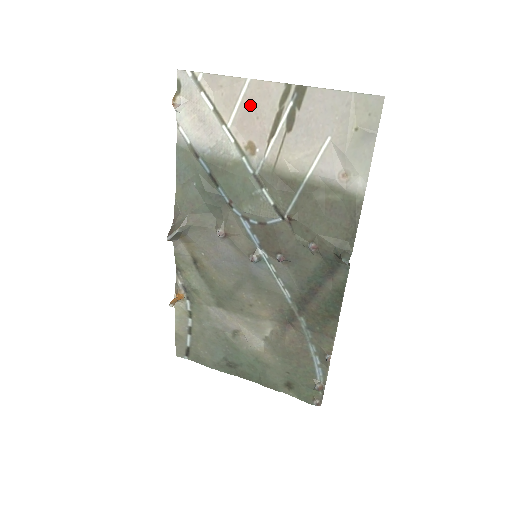
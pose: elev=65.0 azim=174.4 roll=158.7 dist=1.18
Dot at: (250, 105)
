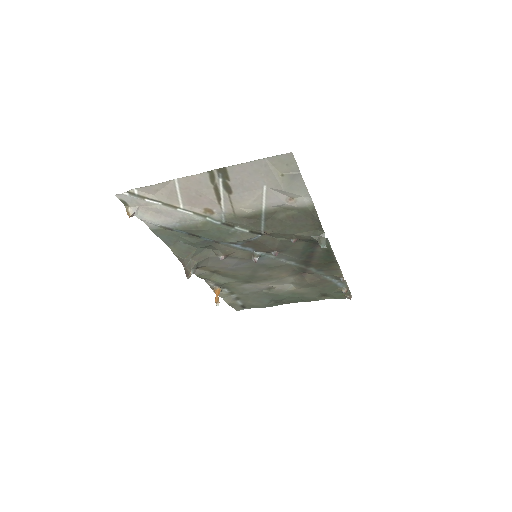
Dot at: (189, 192)
